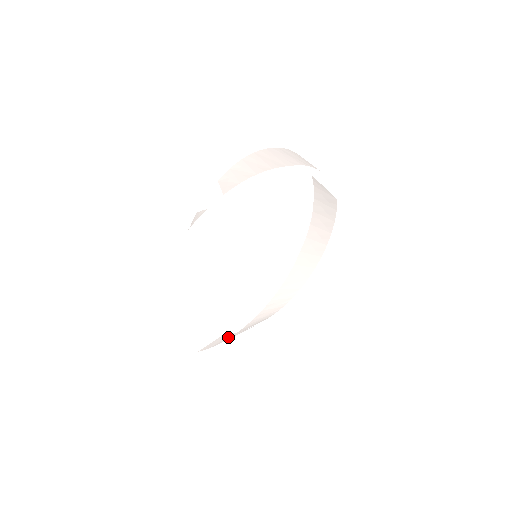
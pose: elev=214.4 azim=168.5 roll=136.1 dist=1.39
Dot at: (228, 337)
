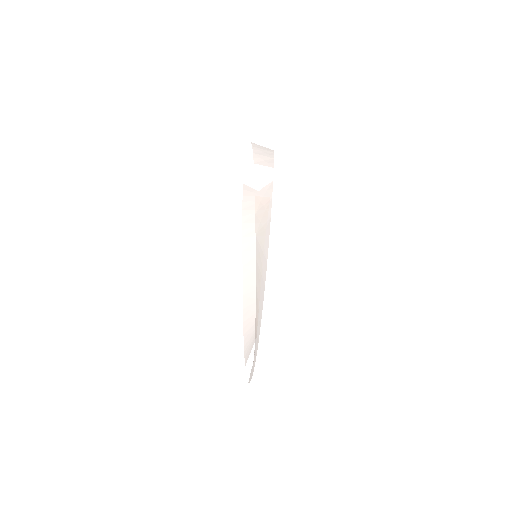
Dot at: occluded
